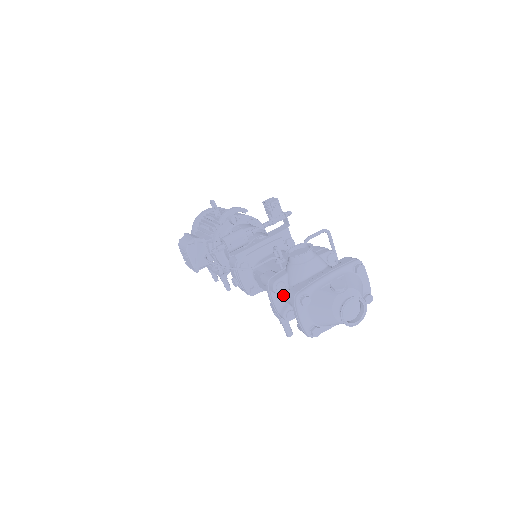
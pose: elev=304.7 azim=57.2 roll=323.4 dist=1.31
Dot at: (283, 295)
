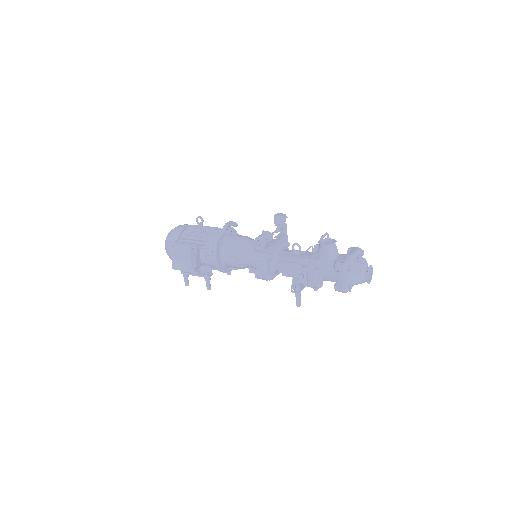
Dot at: (318, 271)
